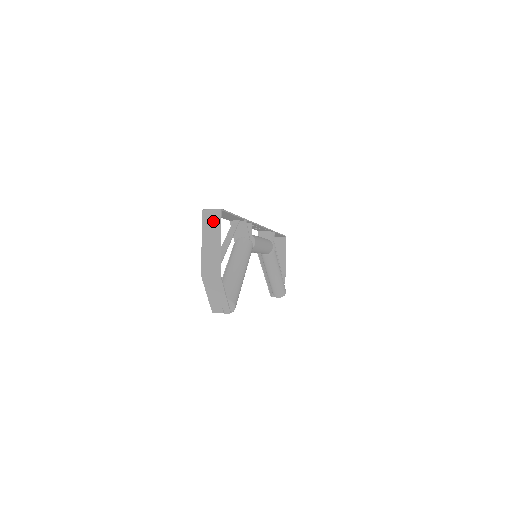
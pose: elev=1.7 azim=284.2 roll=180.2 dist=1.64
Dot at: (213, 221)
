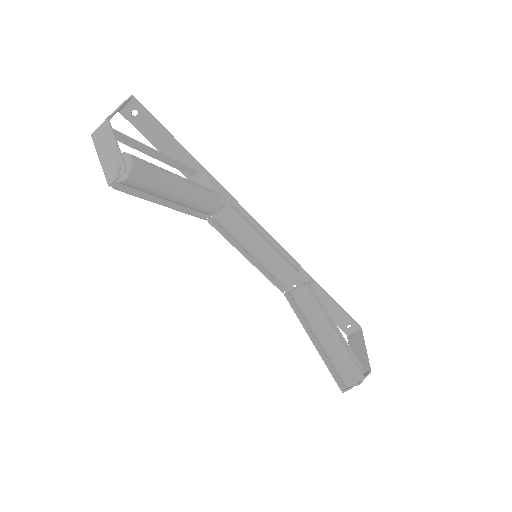
Dot at: occluded
